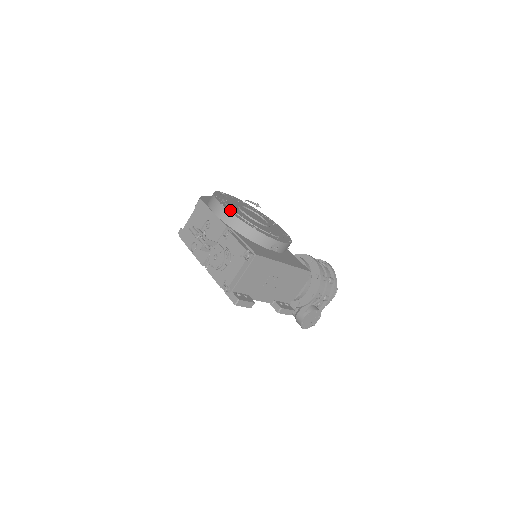
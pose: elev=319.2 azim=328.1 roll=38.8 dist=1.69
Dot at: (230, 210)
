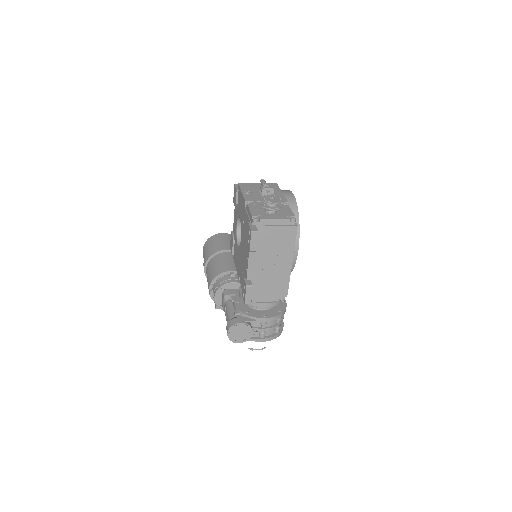
Dot at: occluded
